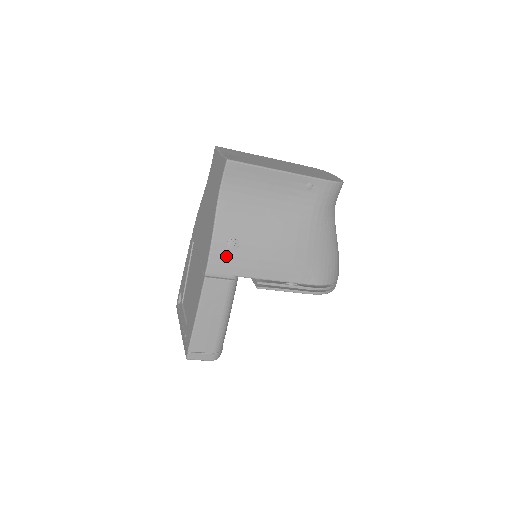
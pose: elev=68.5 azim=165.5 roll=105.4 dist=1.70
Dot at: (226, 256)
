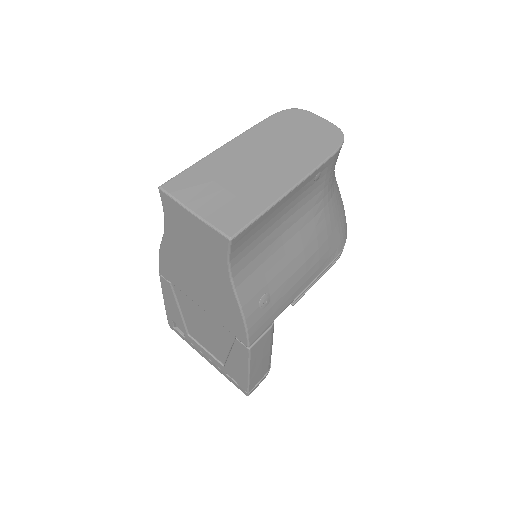
Dot at: (262, 317)
